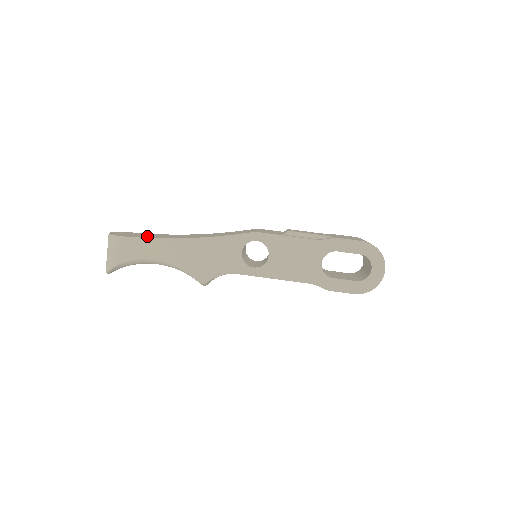
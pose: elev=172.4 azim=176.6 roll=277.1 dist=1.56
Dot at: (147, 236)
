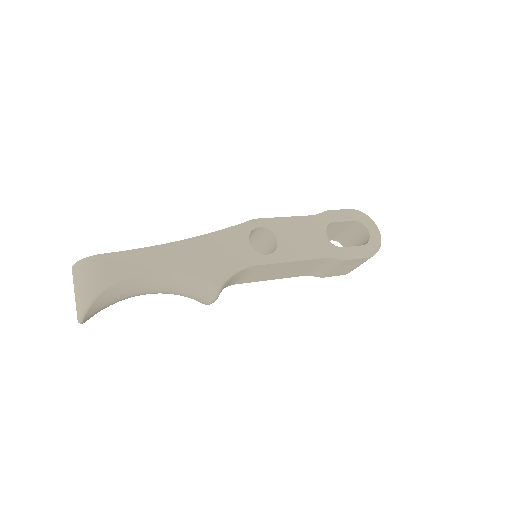
Dot at: occluded
